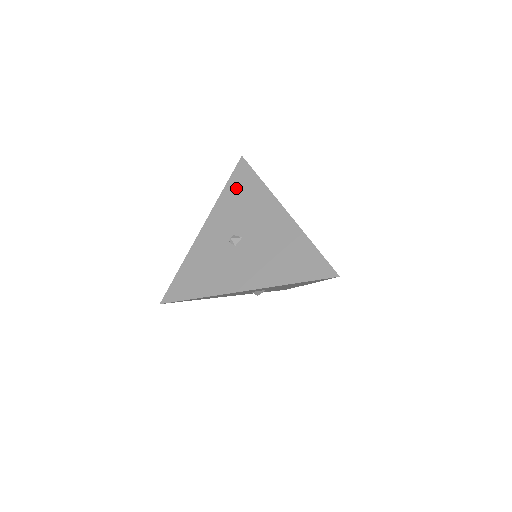
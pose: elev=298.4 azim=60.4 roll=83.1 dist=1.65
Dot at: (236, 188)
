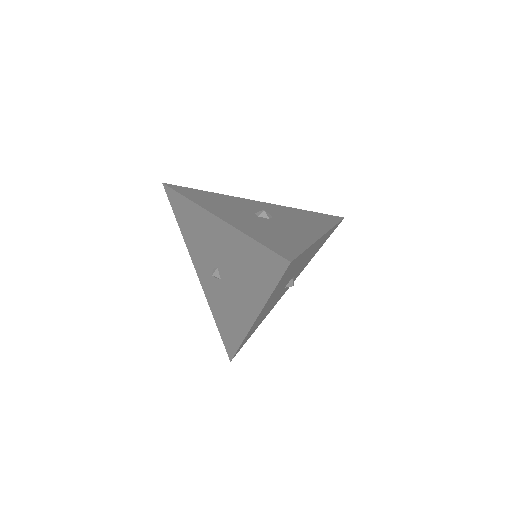
Dot at: (182, 220)
